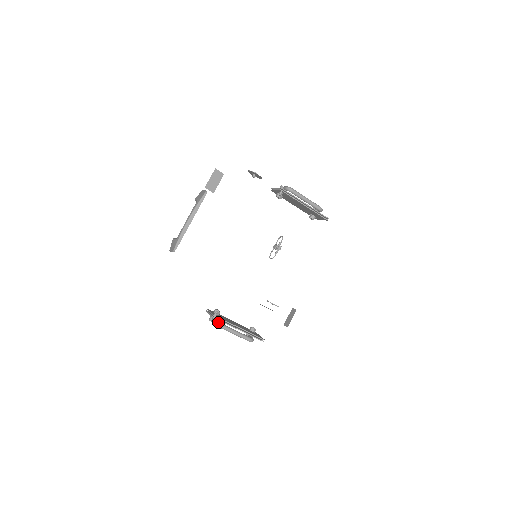
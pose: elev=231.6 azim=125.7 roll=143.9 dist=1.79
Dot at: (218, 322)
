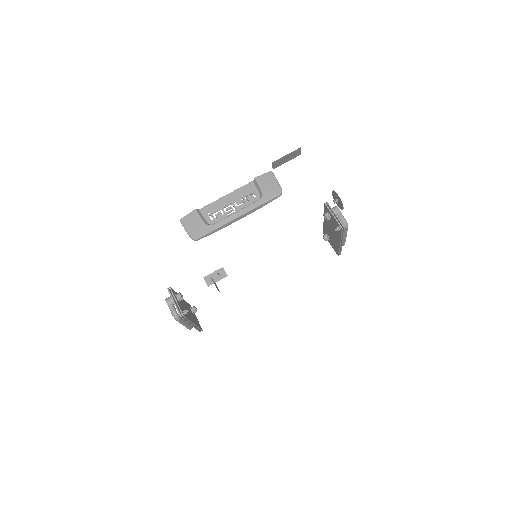
Dot at: (179, 316)
